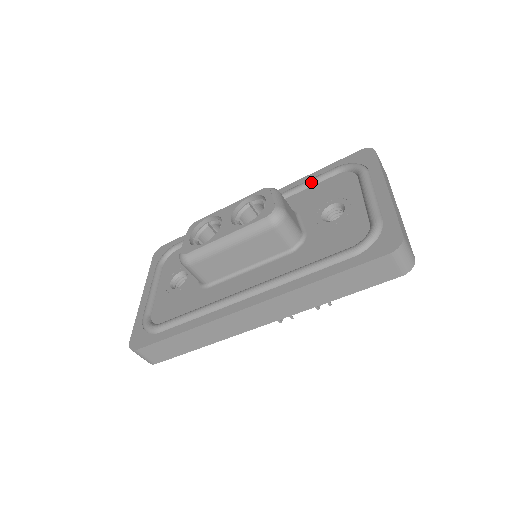
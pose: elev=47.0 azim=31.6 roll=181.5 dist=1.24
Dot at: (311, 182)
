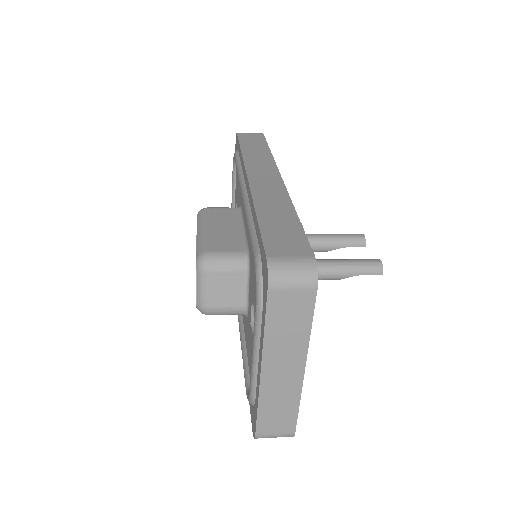
Dot at: (250, 240)
